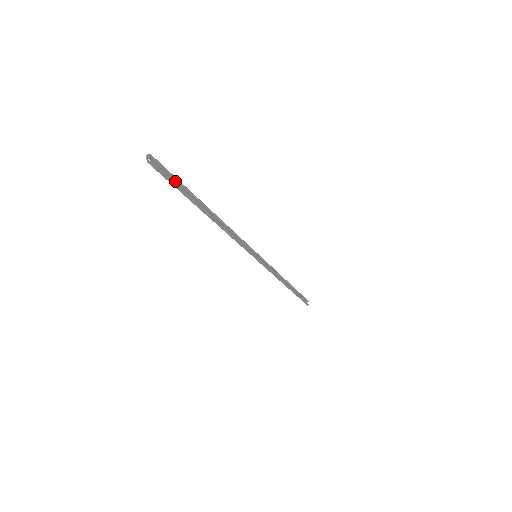
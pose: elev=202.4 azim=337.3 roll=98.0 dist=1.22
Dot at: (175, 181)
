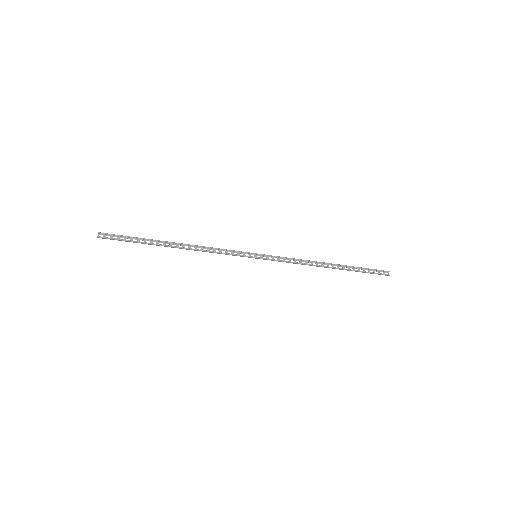
Dot at: (130, 237)
